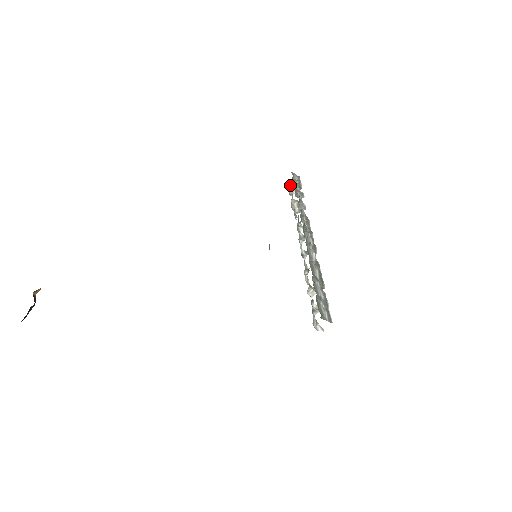
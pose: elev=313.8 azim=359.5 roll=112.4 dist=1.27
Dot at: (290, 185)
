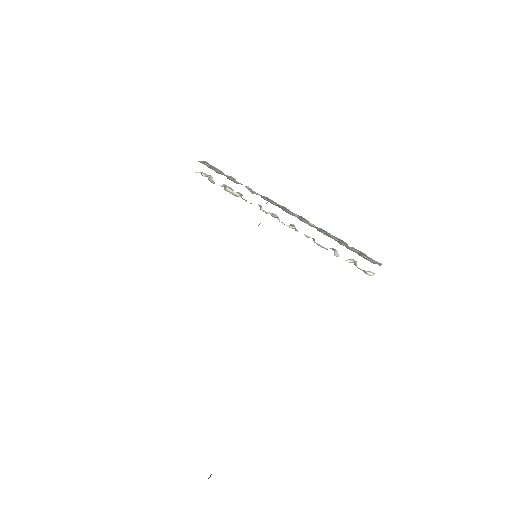
Dot at: occluded
